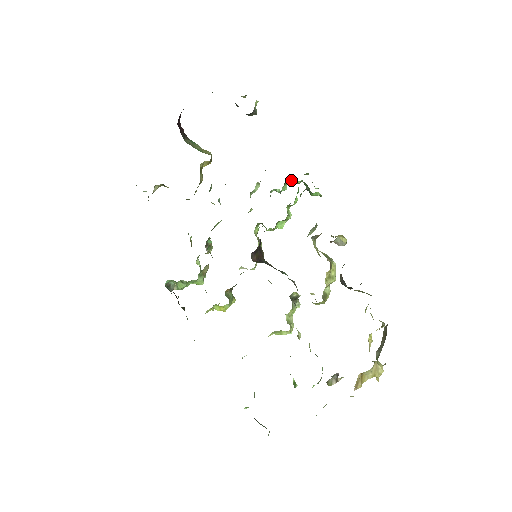
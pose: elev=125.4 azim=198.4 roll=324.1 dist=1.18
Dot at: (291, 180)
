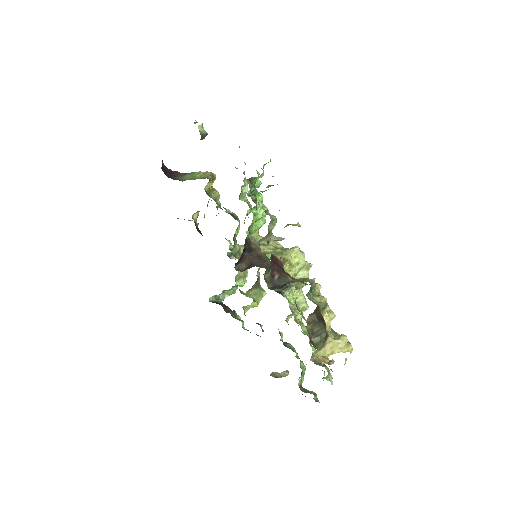
Dot at: (254, 178)
